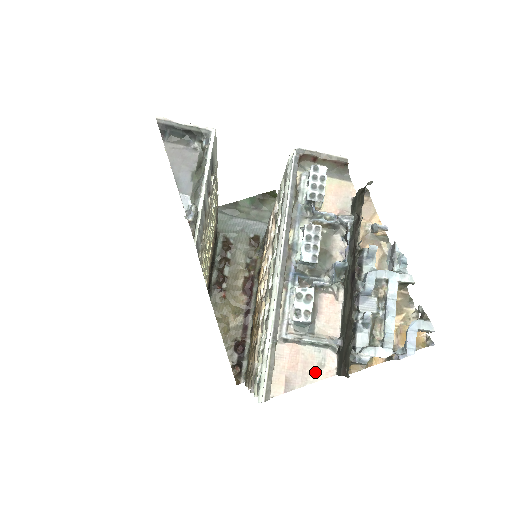
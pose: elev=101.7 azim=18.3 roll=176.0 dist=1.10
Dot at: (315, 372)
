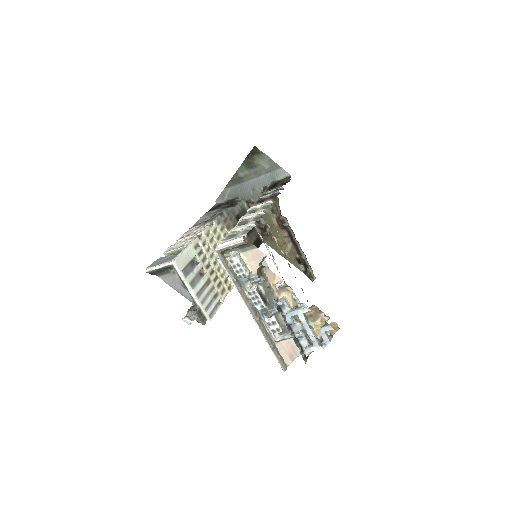
Dot at: occluded
